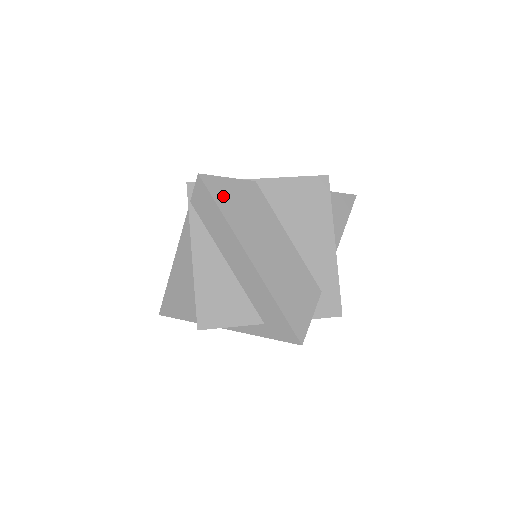
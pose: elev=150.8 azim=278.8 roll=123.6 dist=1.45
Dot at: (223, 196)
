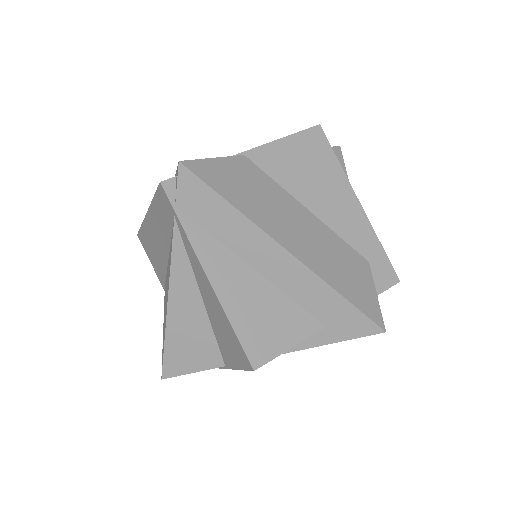
Dot at: (220, 182)
